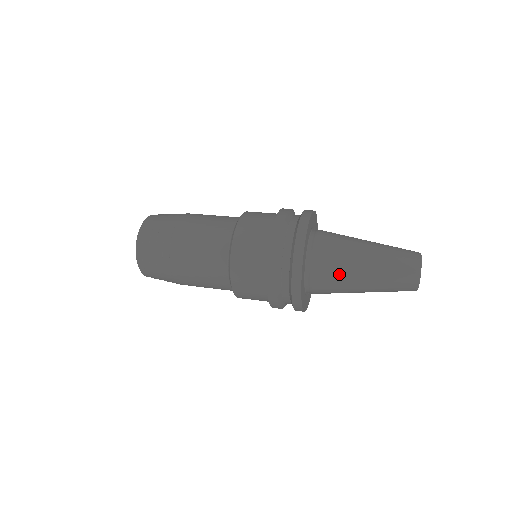
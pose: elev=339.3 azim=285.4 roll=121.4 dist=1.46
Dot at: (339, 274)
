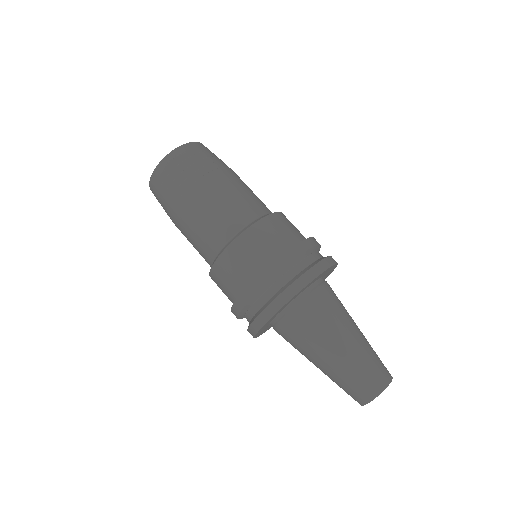
Dot at: (310, 336)
